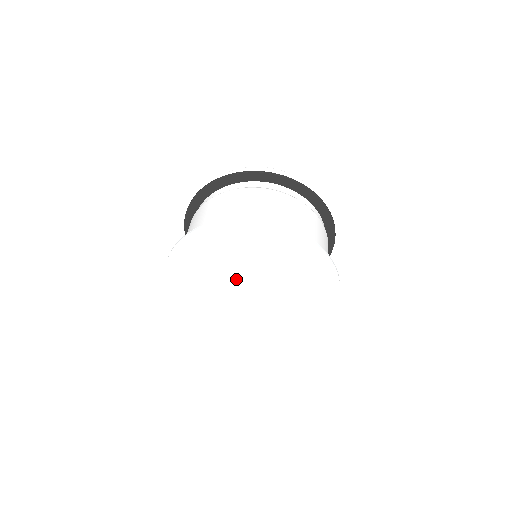
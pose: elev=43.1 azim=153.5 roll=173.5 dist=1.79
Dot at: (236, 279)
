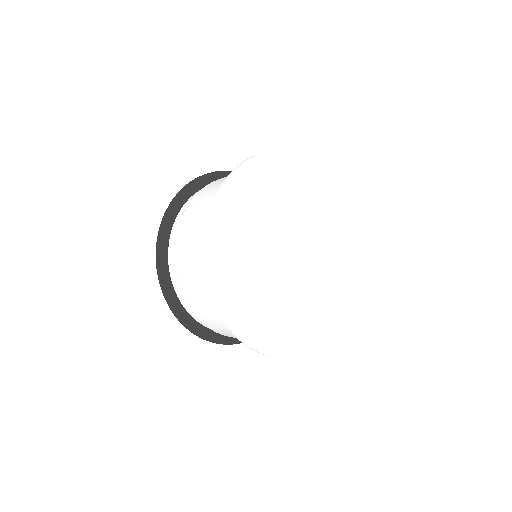
Dot at: (275, 246)
